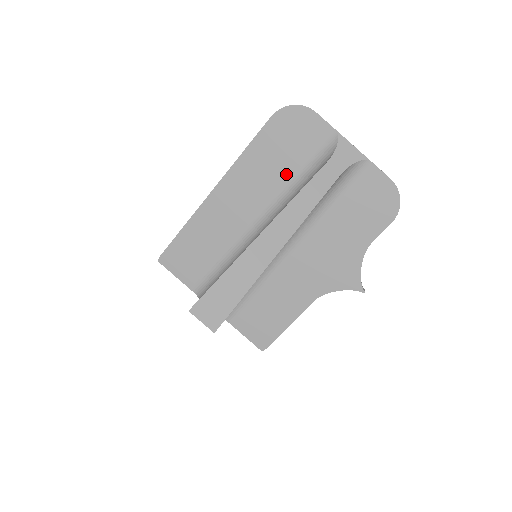
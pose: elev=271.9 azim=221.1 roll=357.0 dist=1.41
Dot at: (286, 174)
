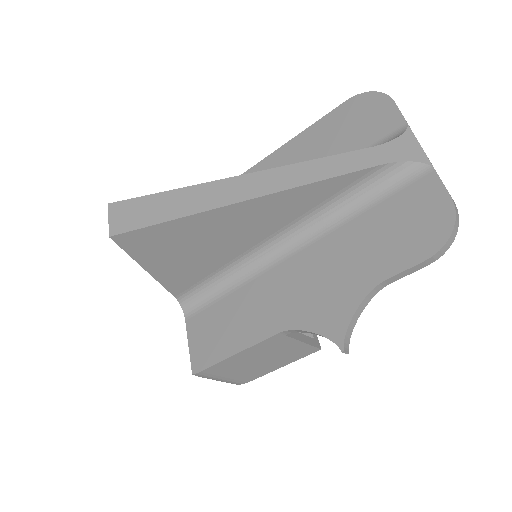
Dot at: occluded
